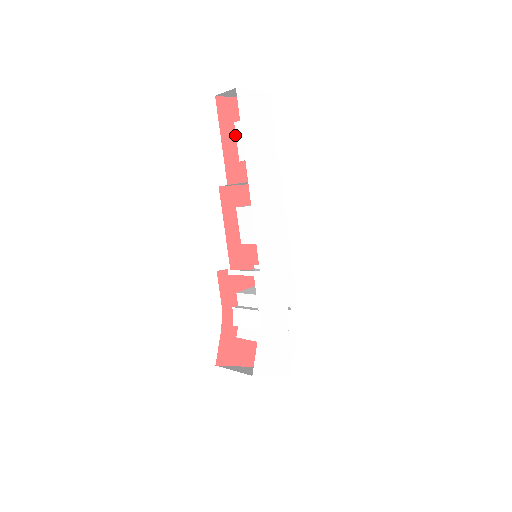
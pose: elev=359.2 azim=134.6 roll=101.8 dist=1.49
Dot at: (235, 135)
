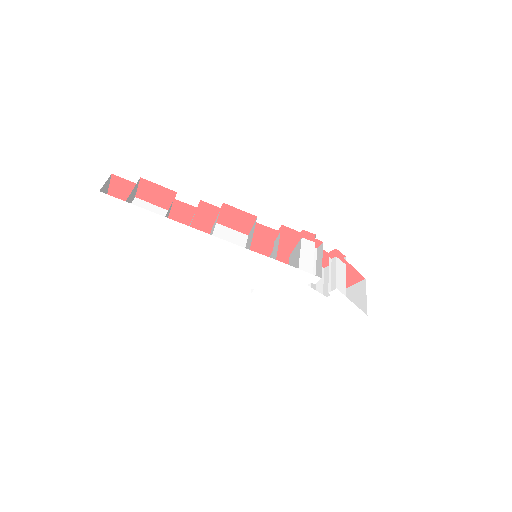
Dot at: occluded
